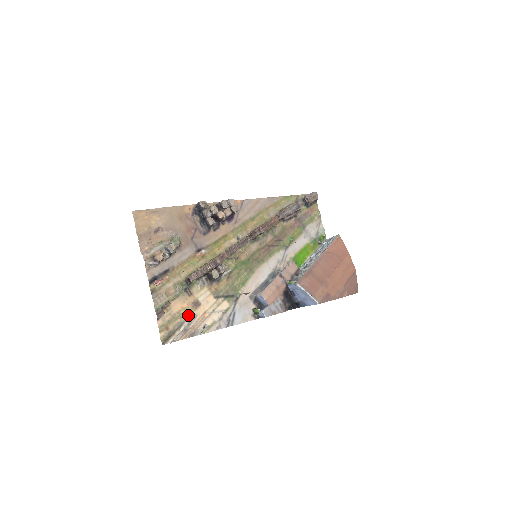
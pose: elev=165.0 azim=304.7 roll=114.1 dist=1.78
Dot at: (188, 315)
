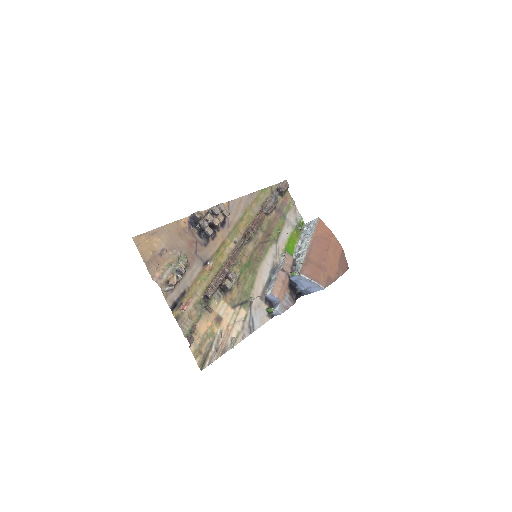
Dot at: (214, 333)
